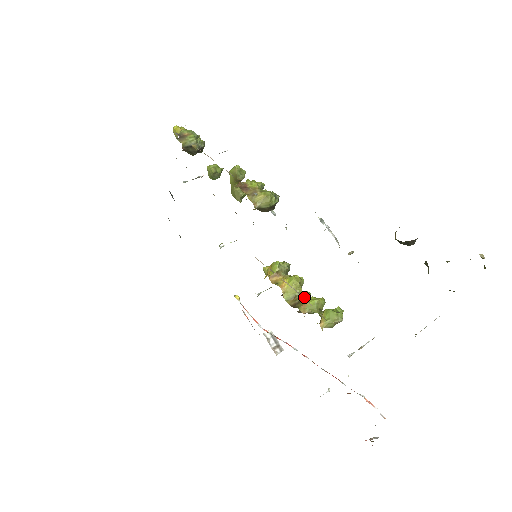
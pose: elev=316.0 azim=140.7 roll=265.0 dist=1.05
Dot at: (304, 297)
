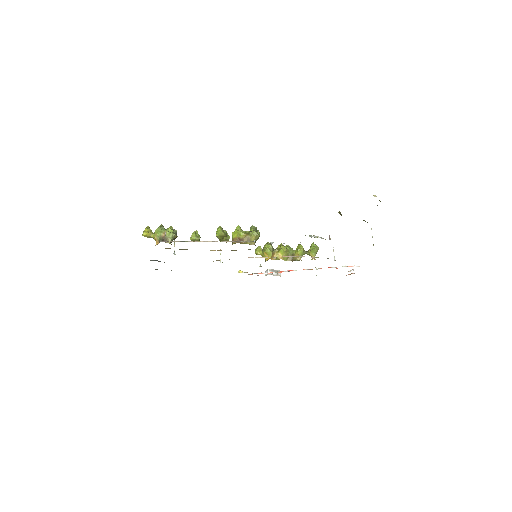
Dot at: (291, 252)
